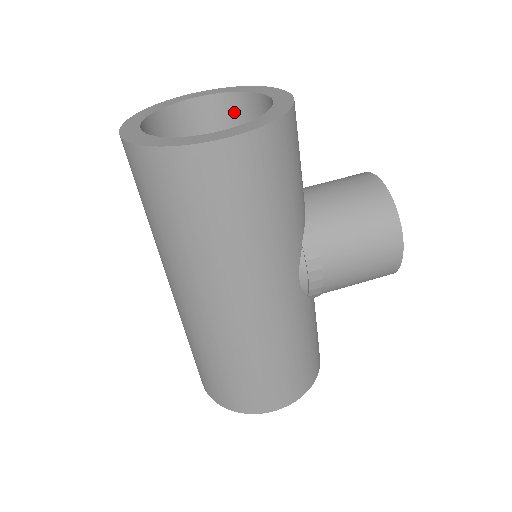
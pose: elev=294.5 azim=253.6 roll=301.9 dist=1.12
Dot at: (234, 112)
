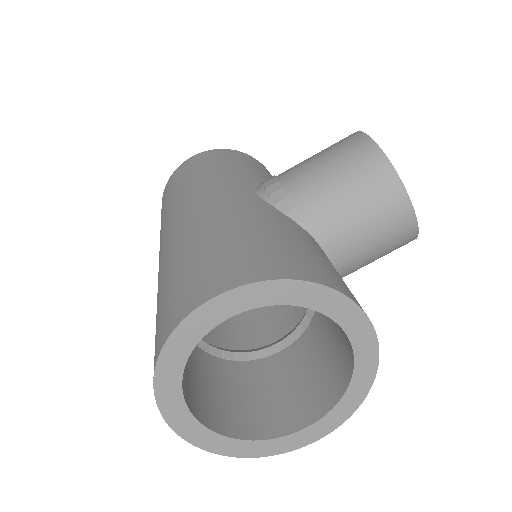
Dot at: occluded
